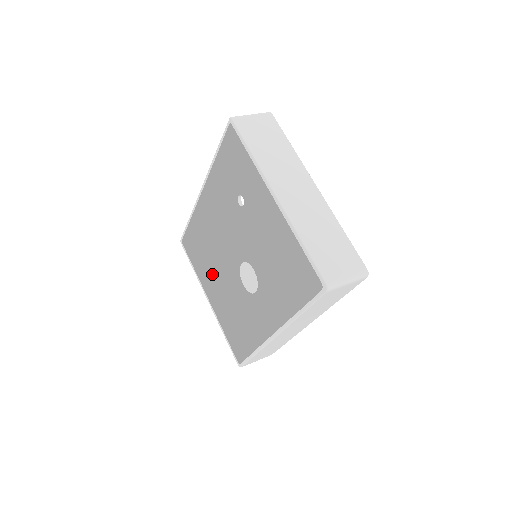
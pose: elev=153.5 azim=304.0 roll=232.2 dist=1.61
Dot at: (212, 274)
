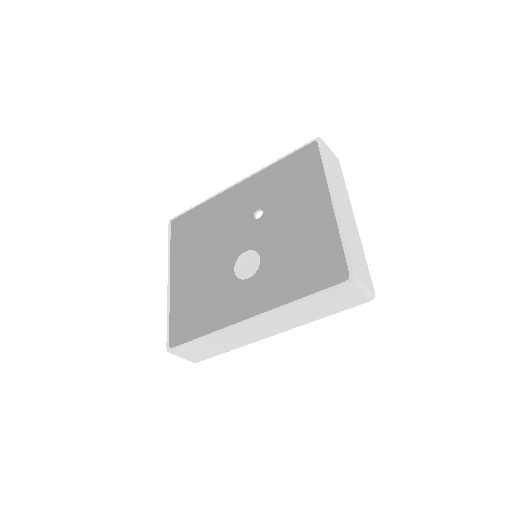
Dot at: (179, 264)
